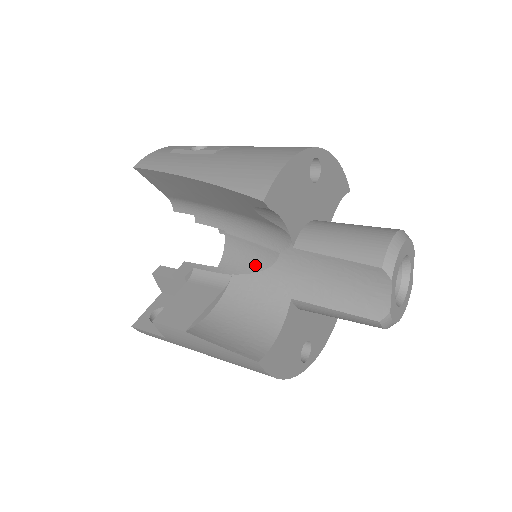
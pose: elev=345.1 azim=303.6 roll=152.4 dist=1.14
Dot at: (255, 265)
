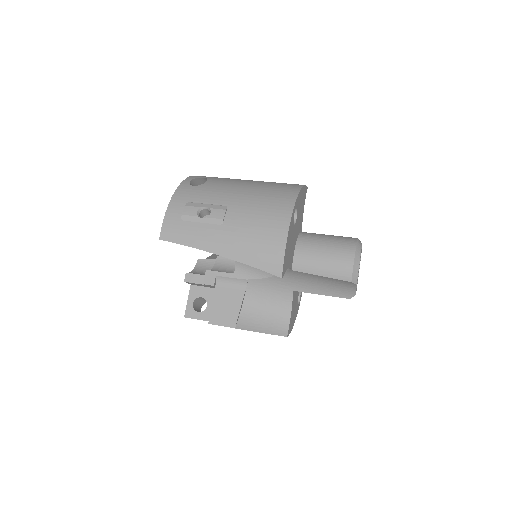
Dot at: (263, 273)
